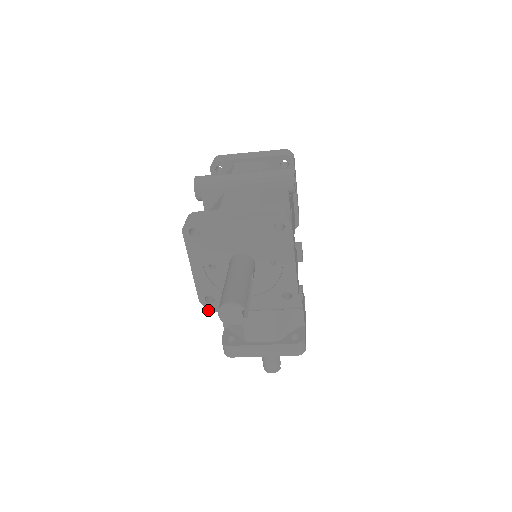
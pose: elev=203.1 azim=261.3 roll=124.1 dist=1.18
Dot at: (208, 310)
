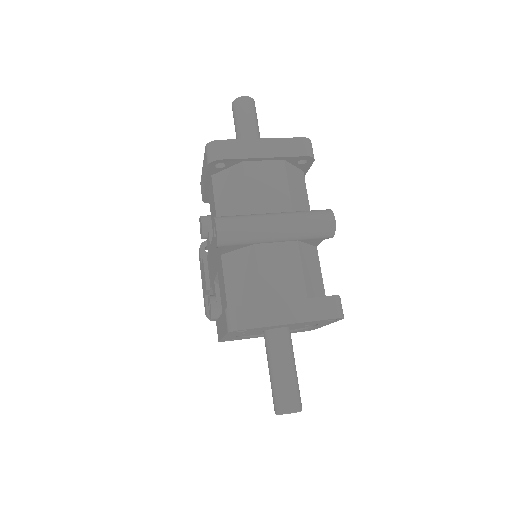
Dot at: occluded
